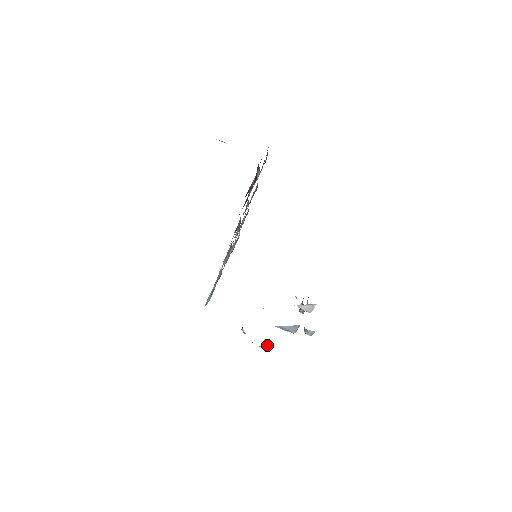
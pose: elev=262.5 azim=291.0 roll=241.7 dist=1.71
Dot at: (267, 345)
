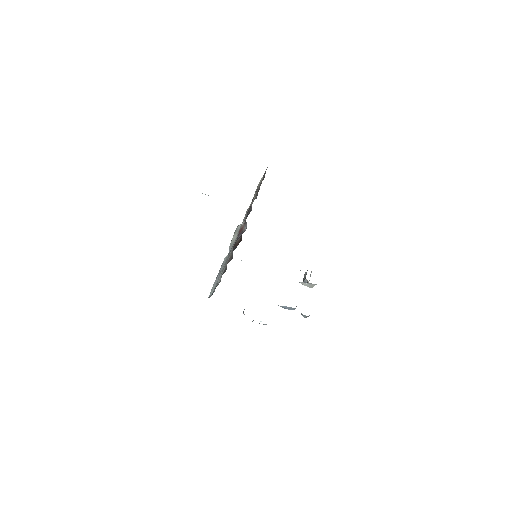
Dot at: (266, 324)
